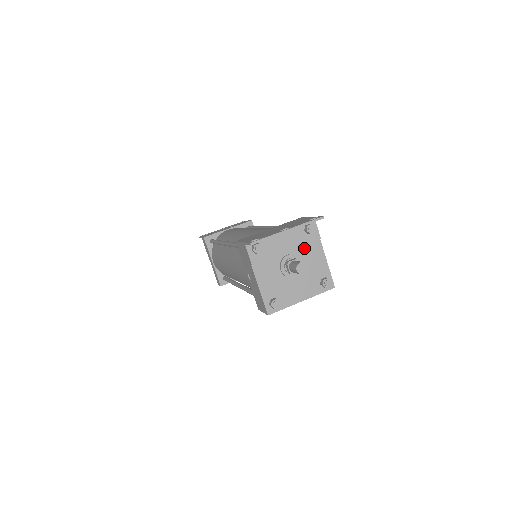
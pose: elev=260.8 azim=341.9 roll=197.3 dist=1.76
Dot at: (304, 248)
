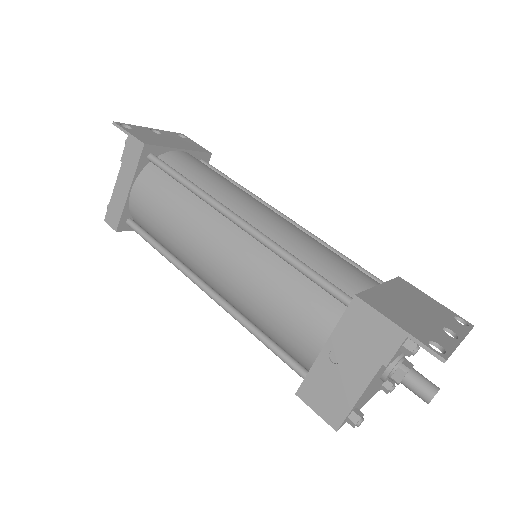
Dot at: occluded
